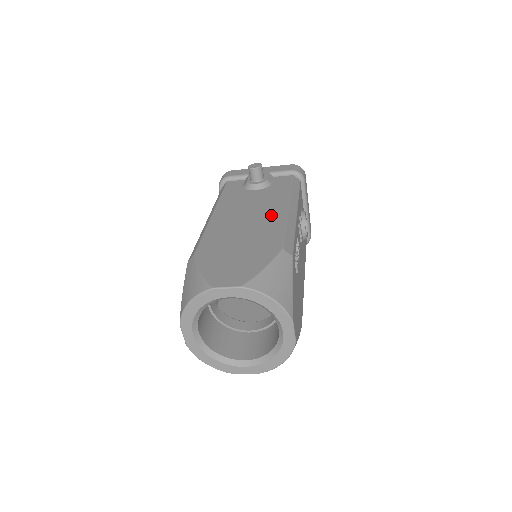
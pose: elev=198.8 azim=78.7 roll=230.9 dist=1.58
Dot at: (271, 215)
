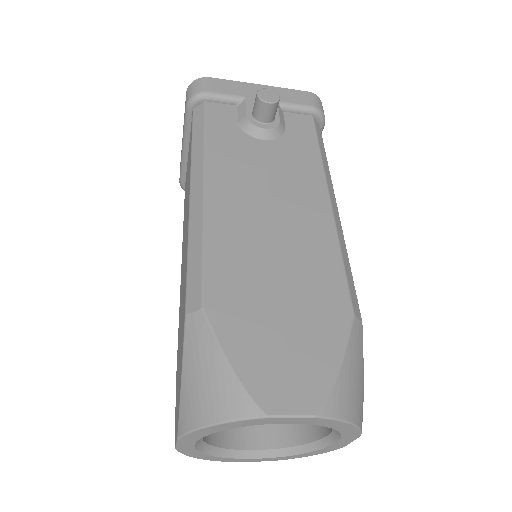
Dot at: (309, 217)
